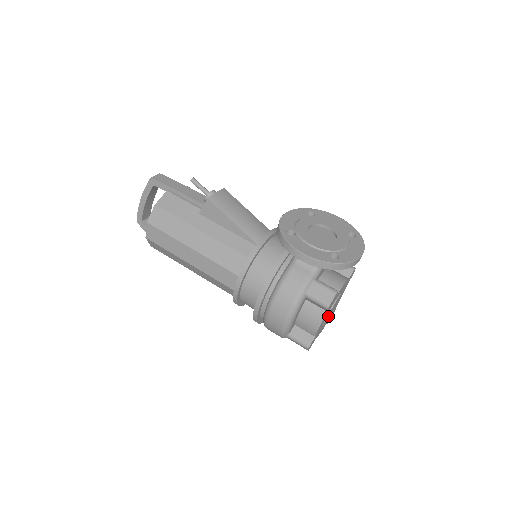
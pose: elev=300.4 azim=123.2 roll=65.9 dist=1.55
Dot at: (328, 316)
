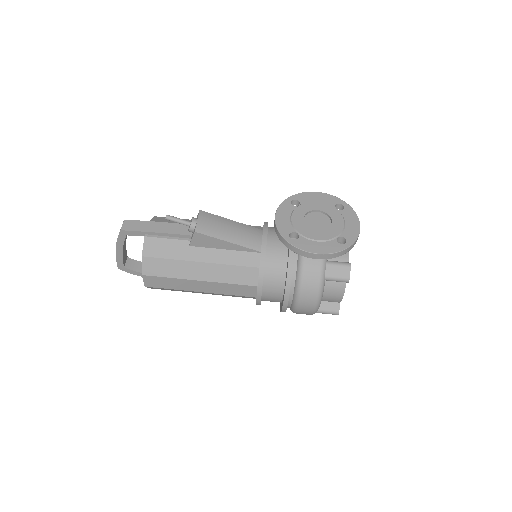
Dot at: occluded
